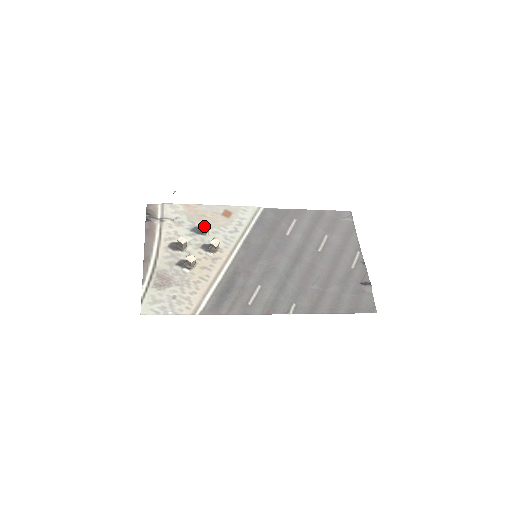
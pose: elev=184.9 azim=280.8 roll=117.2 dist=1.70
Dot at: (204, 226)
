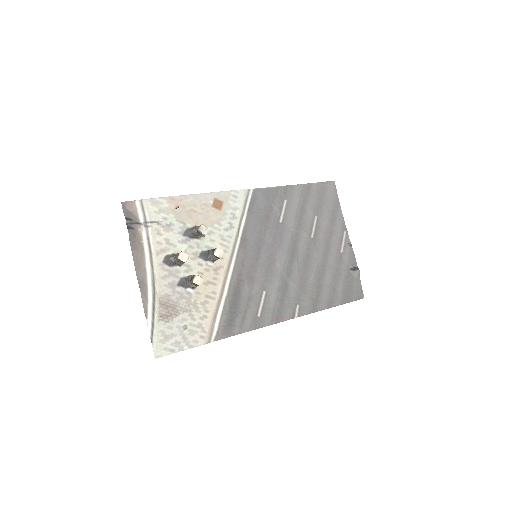
Dot at: (203, 233)
